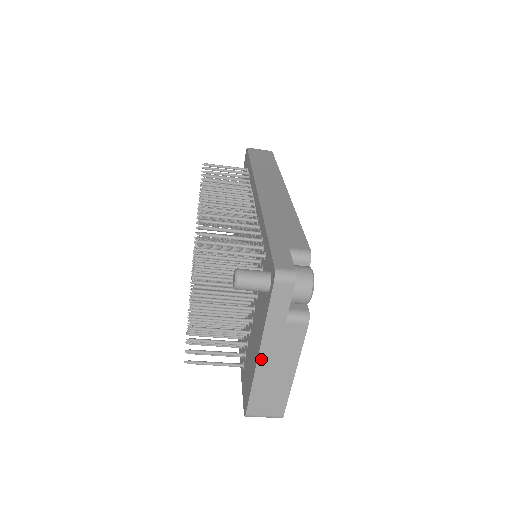
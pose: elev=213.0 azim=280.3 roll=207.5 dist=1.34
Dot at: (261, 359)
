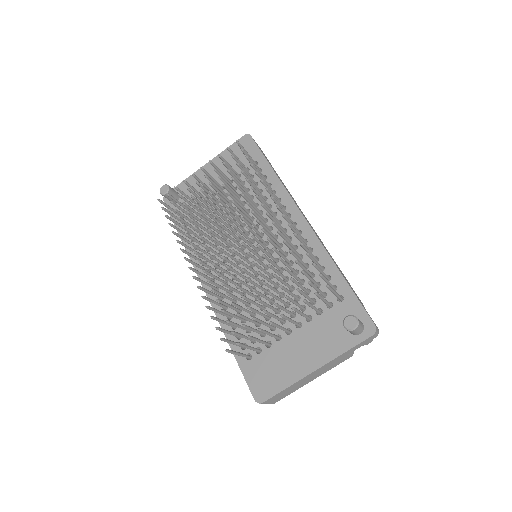
Dot at: (314, 372)
